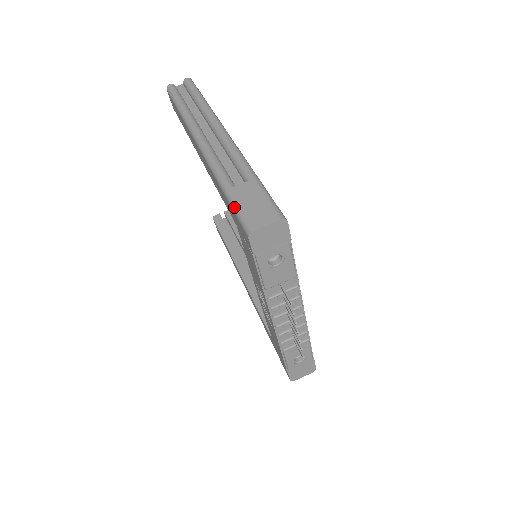
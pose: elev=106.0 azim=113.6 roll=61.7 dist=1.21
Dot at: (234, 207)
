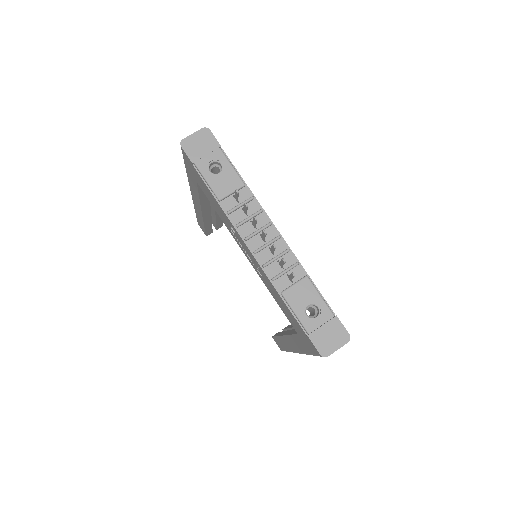
Dot at: occluded
